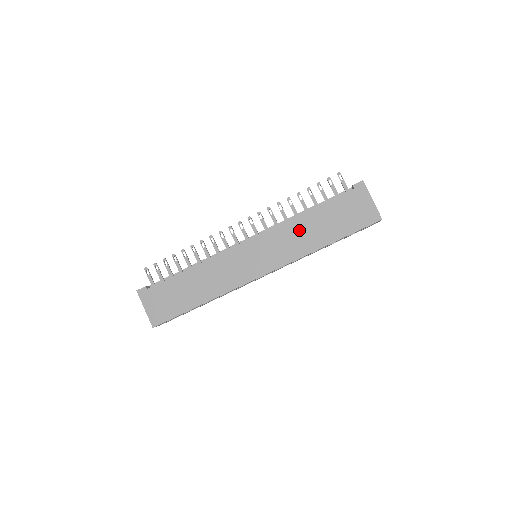
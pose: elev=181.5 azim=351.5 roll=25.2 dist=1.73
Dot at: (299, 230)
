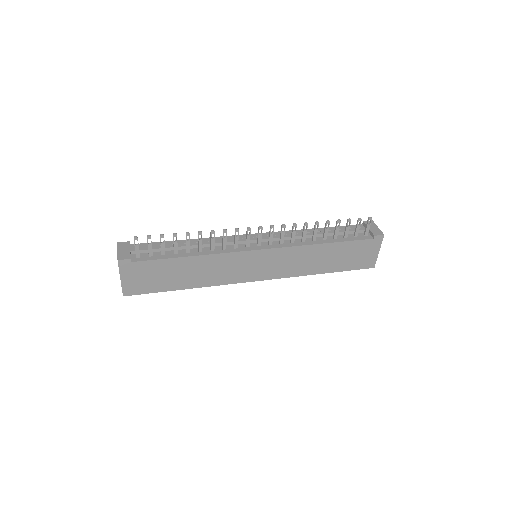
Dot at: (310, 255)
